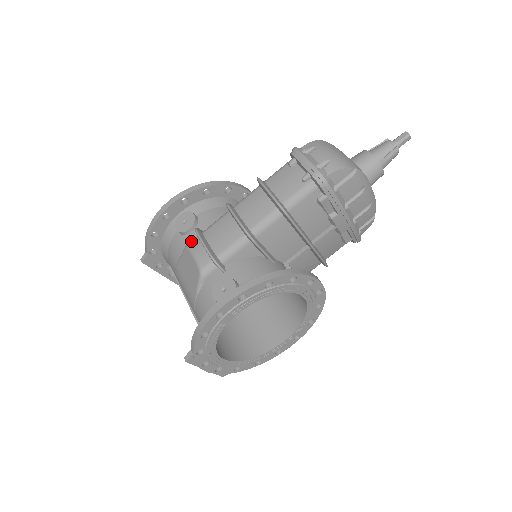
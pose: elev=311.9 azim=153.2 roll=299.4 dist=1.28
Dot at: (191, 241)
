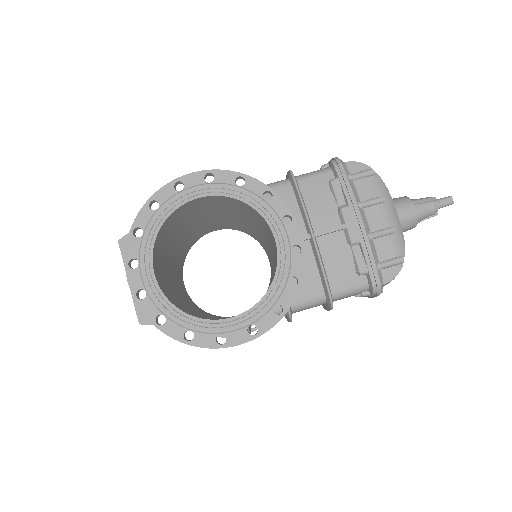
Dot at: occluded
